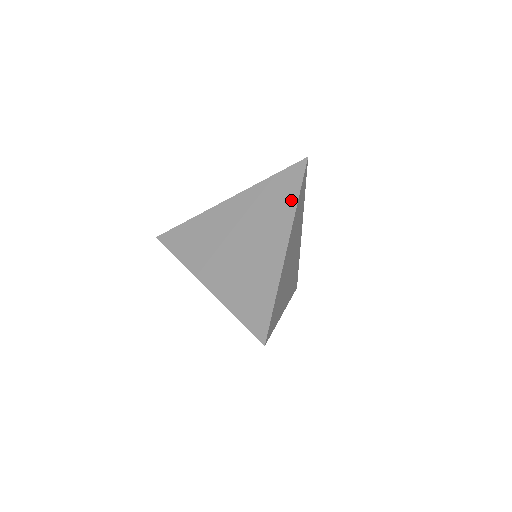
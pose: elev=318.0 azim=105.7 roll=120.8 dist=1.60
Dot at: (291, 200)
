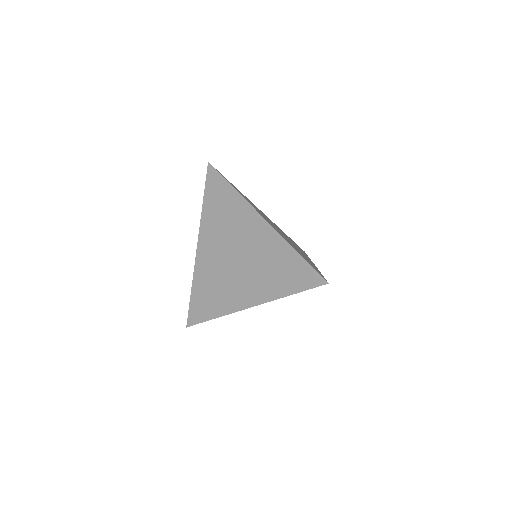
Dot at: (284, 289)
